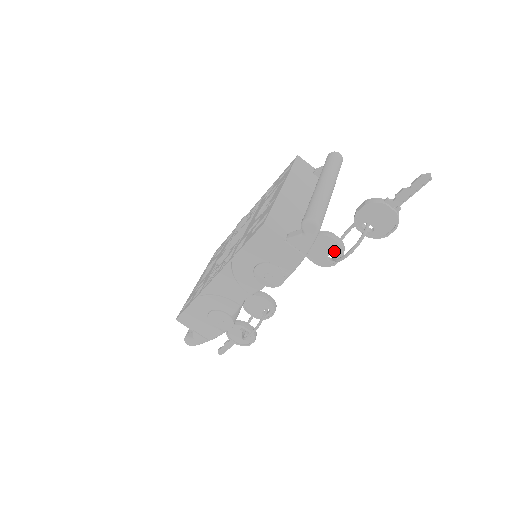
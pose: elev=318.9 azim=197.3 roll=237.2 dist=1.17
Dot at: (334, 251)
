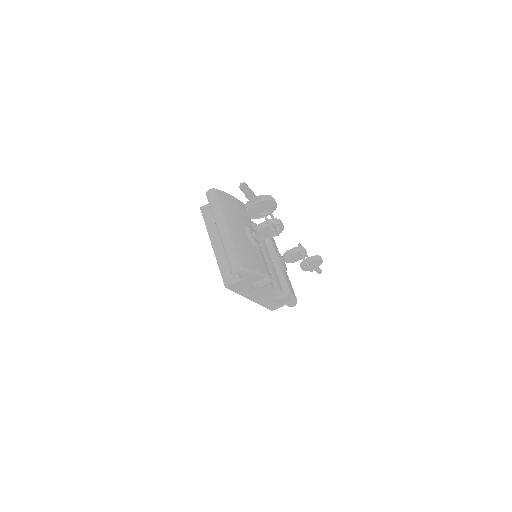
Dot at: (273, 227)
